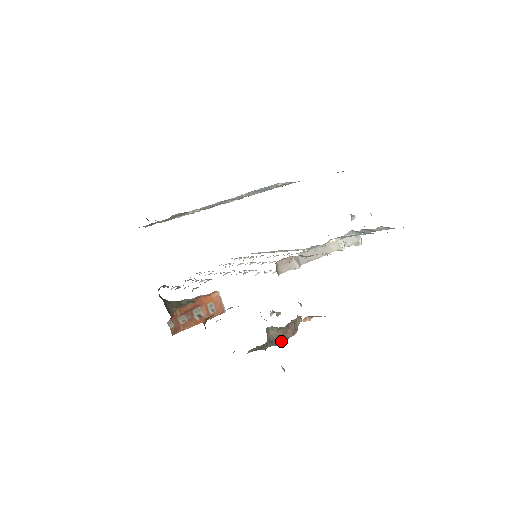
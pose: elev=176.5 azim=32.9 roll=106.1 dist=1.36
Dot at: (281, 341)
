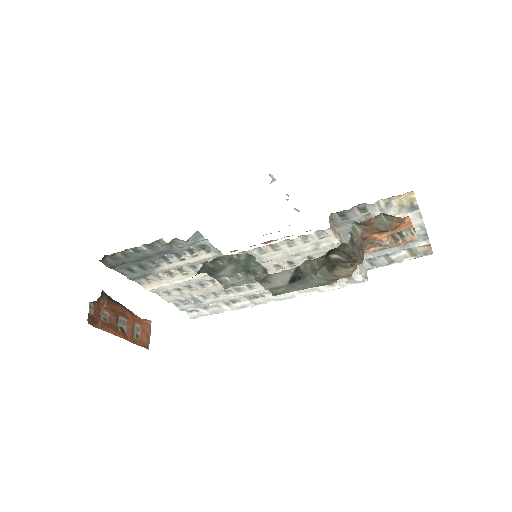
Dot at: (358, 251)
